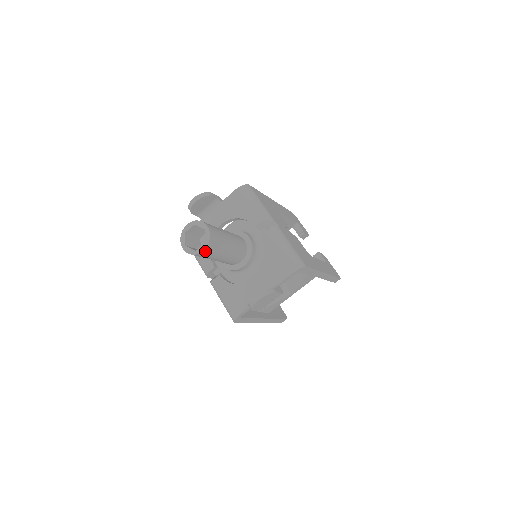
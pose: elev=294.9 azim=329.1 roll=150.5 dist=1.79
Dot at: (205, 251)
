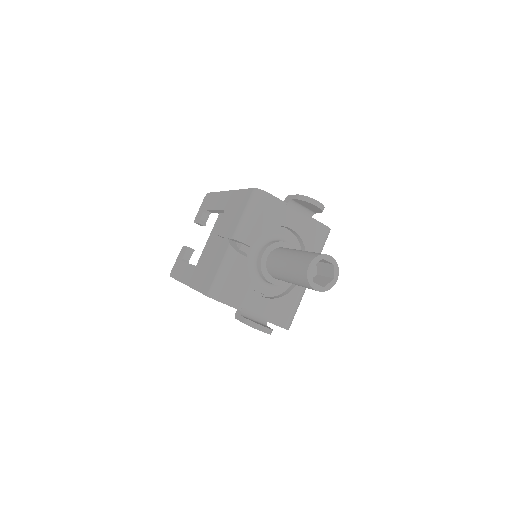
Dot at: (314, 289)
